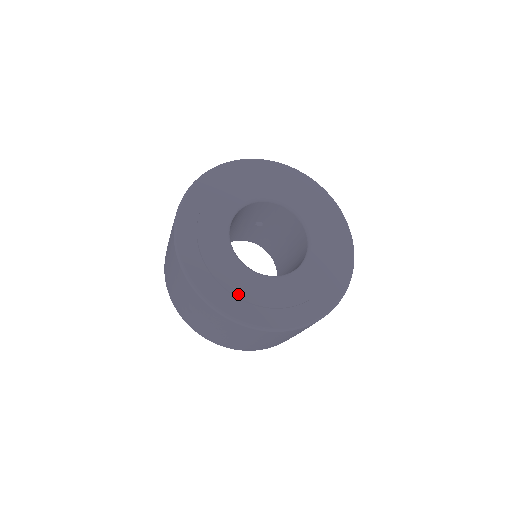
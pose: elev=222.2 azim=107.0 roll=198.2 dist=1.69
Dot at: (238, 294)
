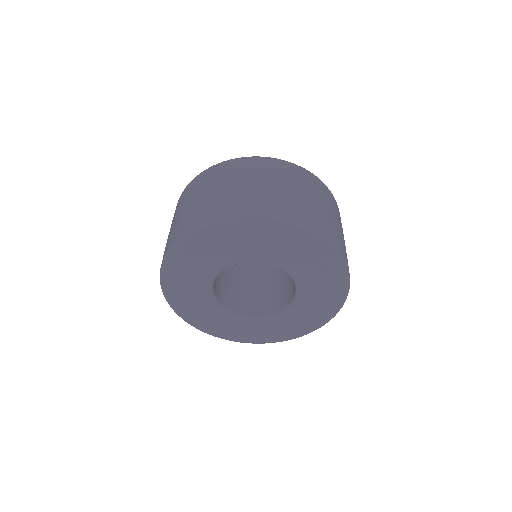
Dot at: (233, 332)
